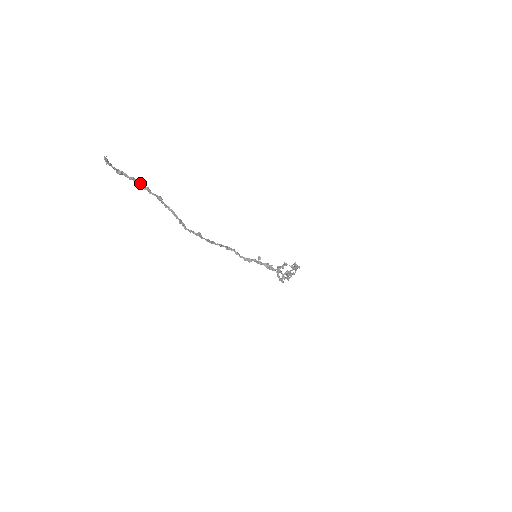
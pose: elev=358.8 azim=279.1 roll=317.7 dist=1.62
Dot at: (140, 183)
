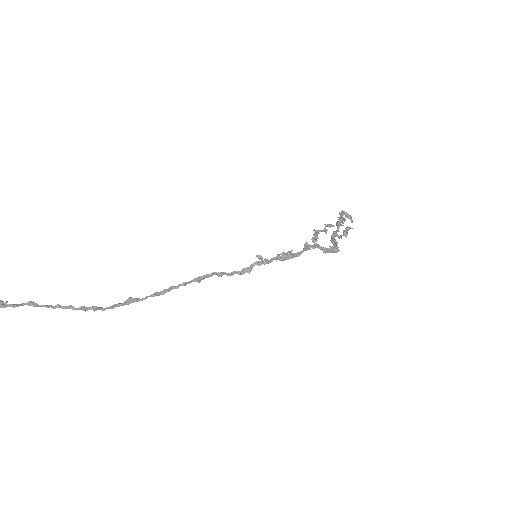
Dot at: out of frame
